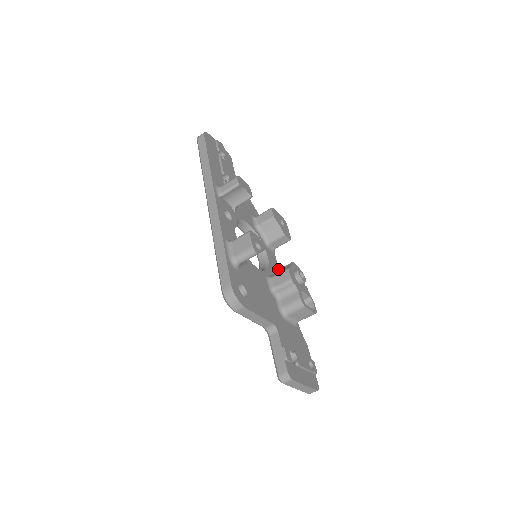
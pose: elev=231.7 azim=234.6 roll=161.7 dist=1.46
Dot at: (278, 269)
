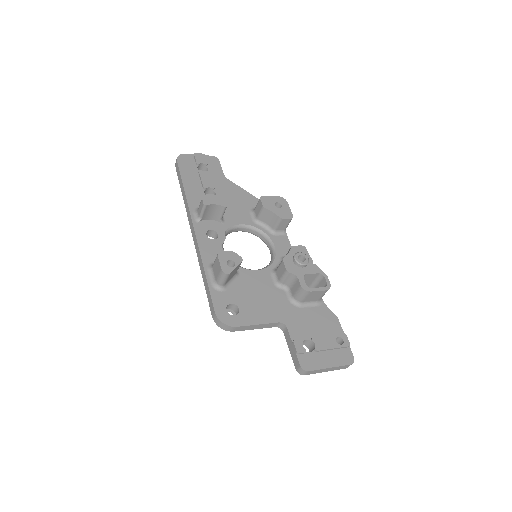
Dot at: occluded
